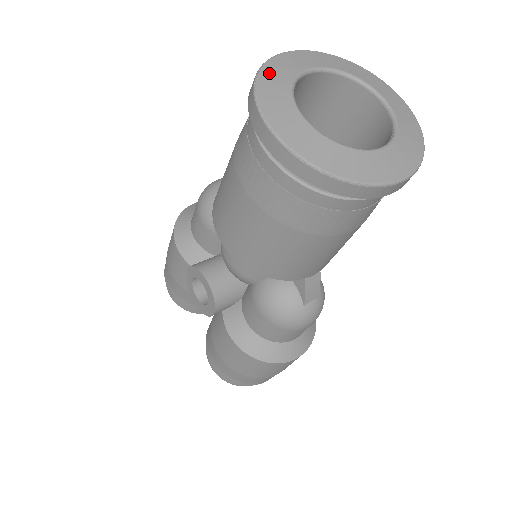
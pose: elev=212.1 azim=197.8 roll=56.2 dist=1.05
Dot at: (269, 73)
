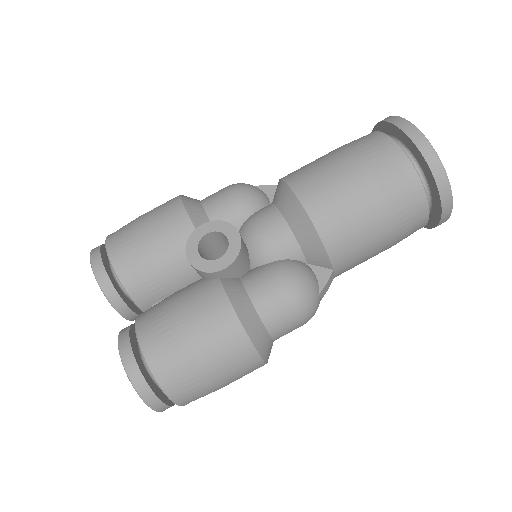
Dot at: occluded
